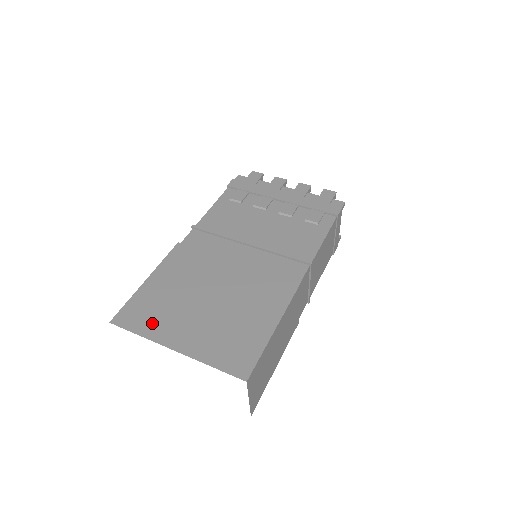
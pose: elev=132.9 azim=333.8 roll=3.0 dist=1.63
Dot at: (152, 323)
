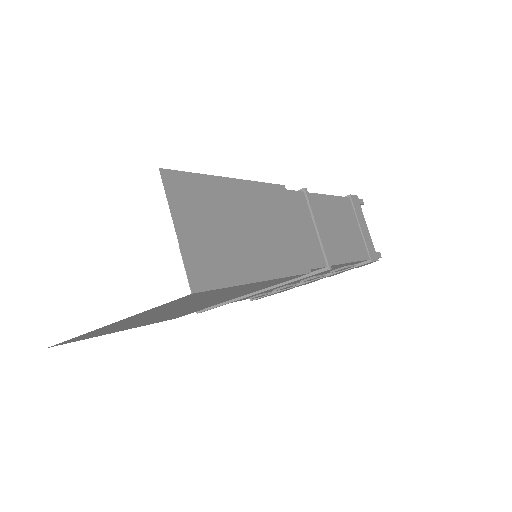
Dot at: occluded
